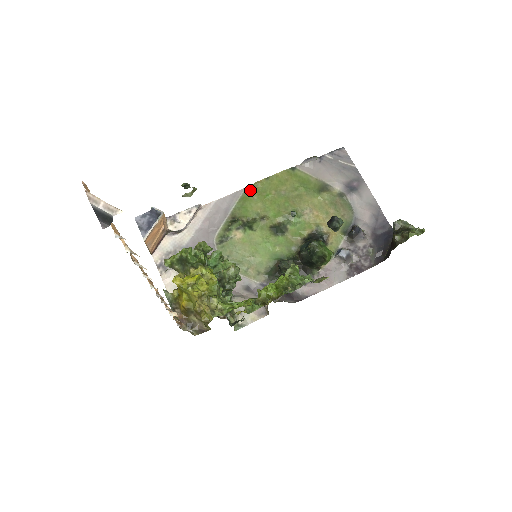
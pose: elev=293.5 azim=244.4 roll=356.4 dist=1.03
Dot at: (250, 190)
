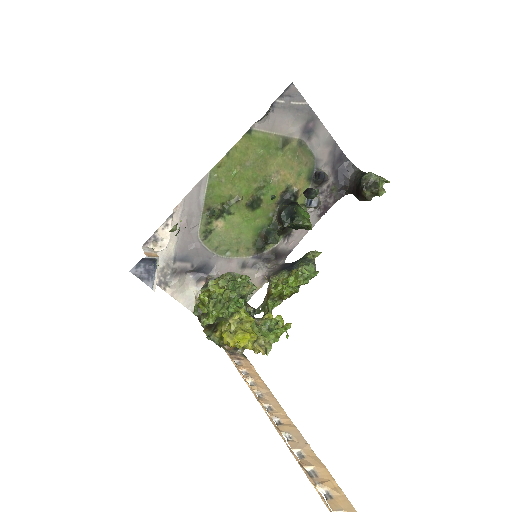
Dot at: (215, 174)
